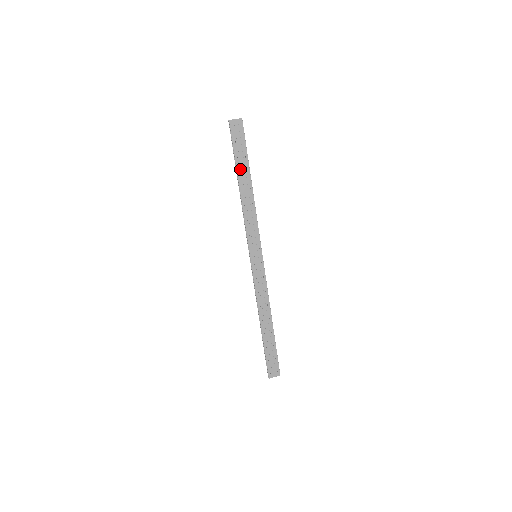
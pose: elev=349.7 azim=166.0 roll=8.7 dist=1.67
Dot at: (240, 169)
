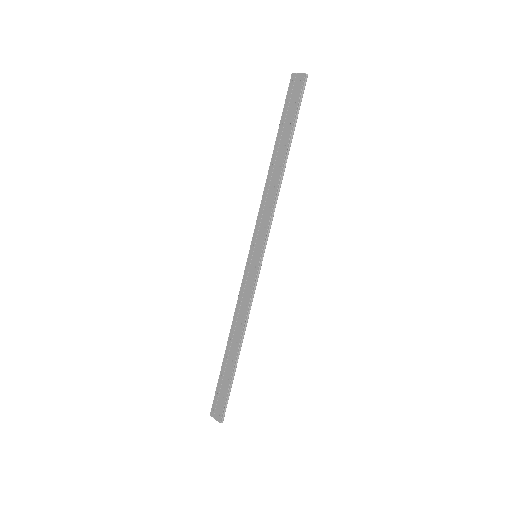
Dot at: (280, 138)
